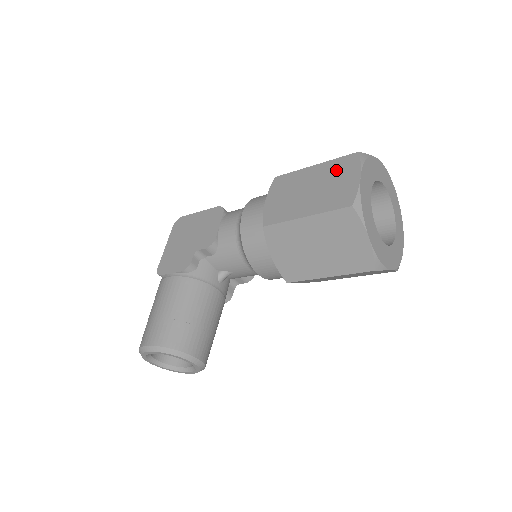
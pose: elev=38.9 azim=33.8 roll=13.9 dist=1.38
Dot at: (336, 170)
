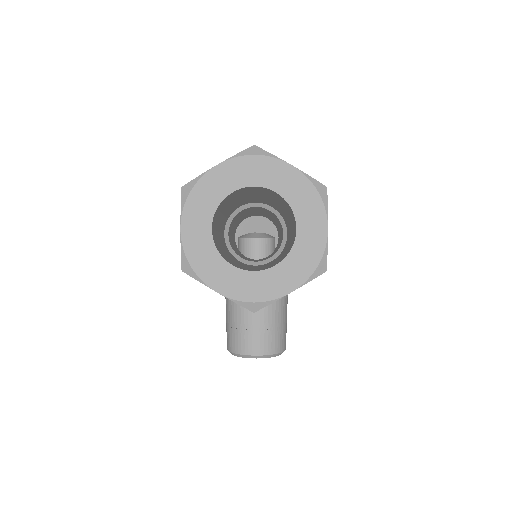
Dot at: occluded
